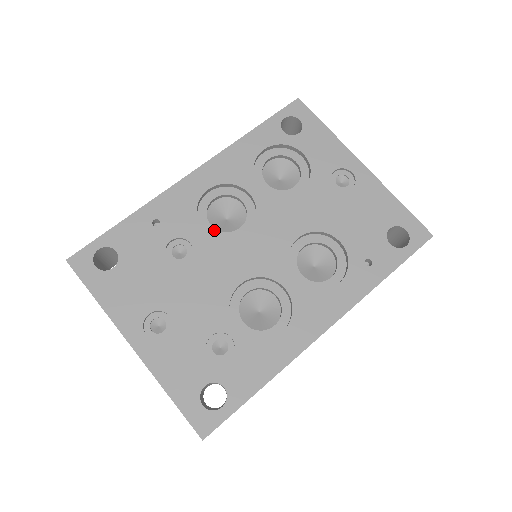
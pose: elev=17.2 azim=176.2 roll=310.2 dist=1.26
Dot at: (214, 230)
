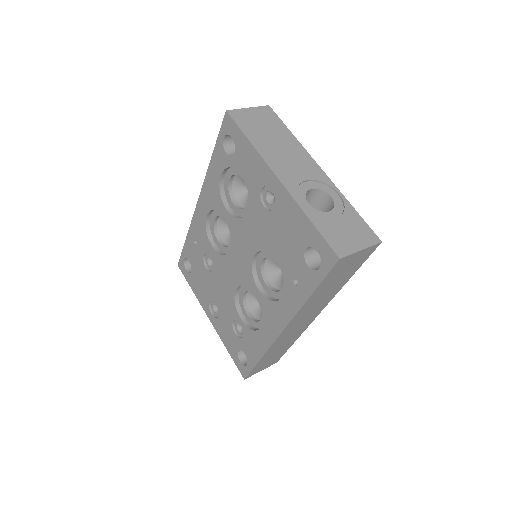
Dot at: (220, 245)
